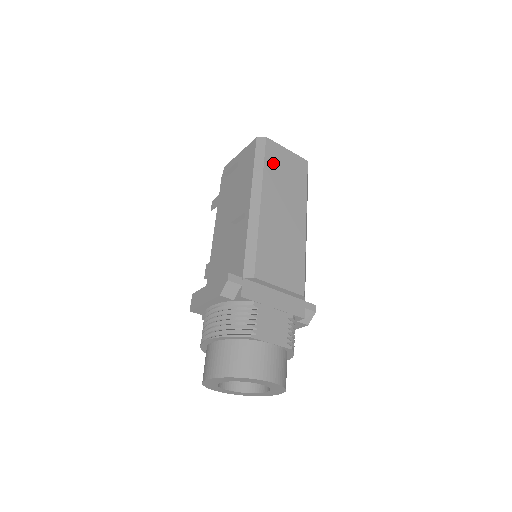
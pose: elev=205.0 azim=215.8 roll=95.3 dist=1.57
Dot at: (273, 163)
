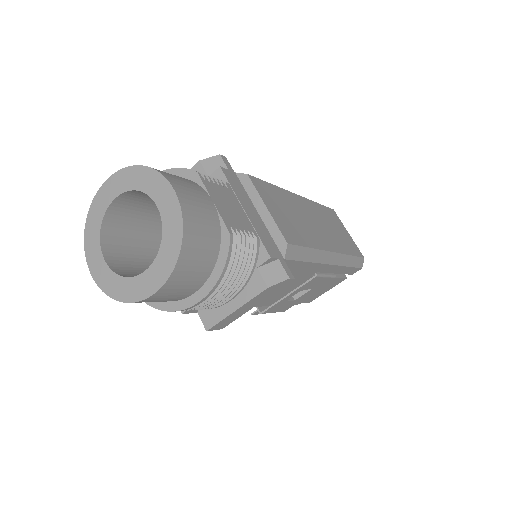
Dot at: (328, 215)
